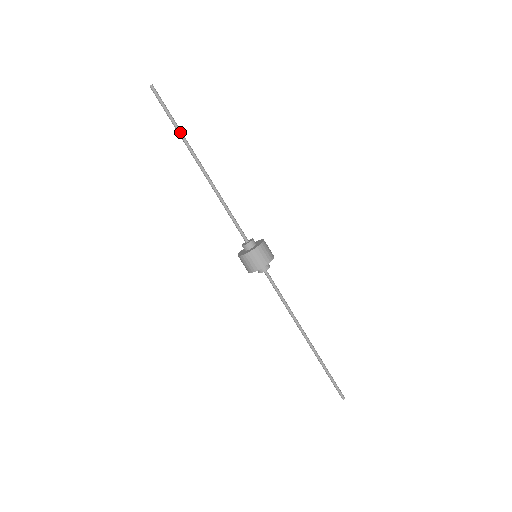
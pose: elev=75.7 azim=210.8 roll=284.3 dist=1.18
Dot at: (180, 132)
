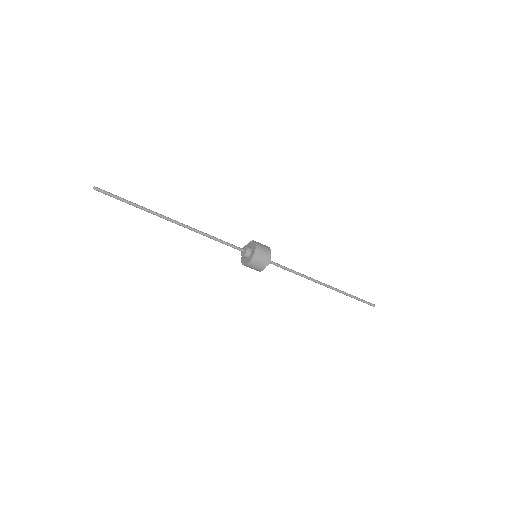
Dot at: occluded
